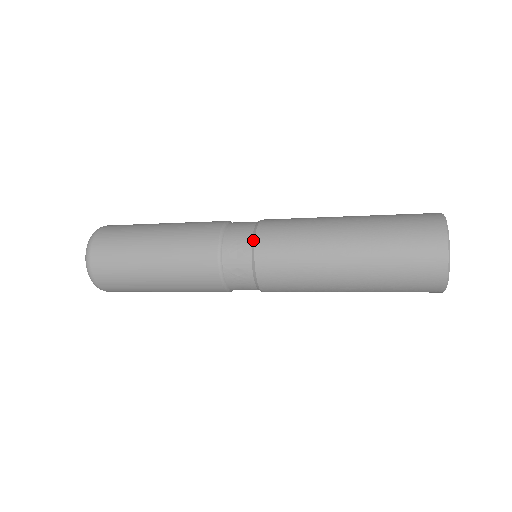
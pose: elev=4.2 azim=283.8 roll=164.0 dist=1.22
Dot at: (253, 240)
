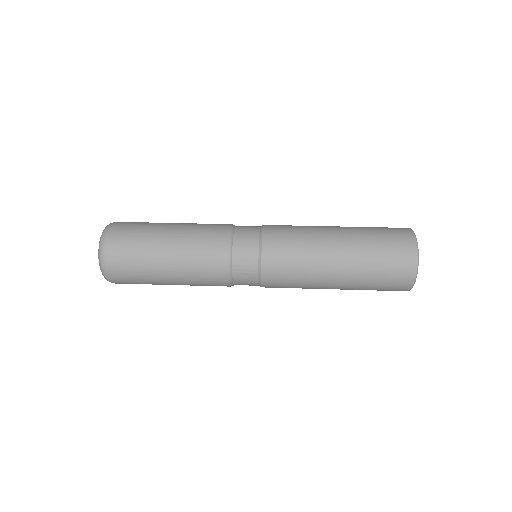
Dot at: (260, 250)
